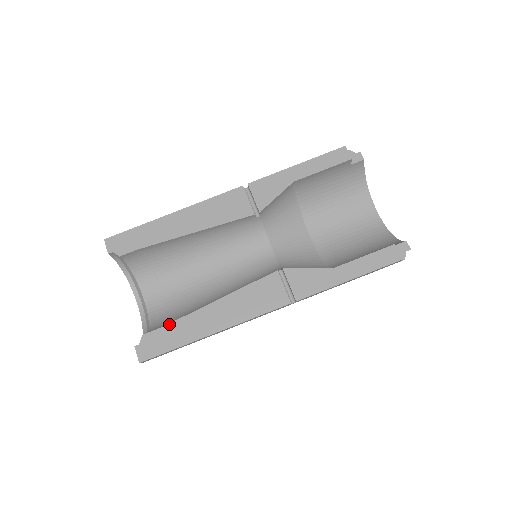
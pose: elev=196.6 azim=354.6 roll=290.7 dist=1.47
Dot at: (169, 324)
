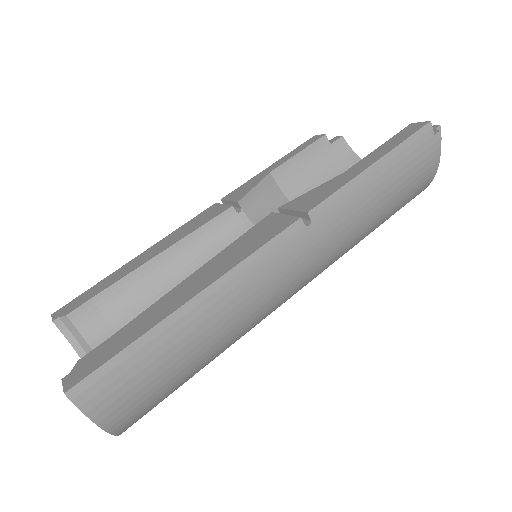
Dot at: (122, 328)
